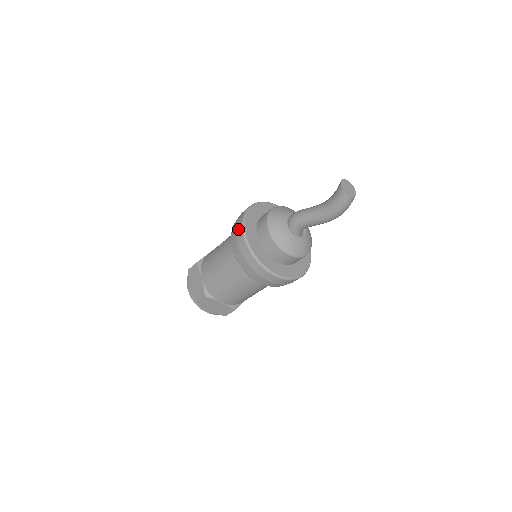
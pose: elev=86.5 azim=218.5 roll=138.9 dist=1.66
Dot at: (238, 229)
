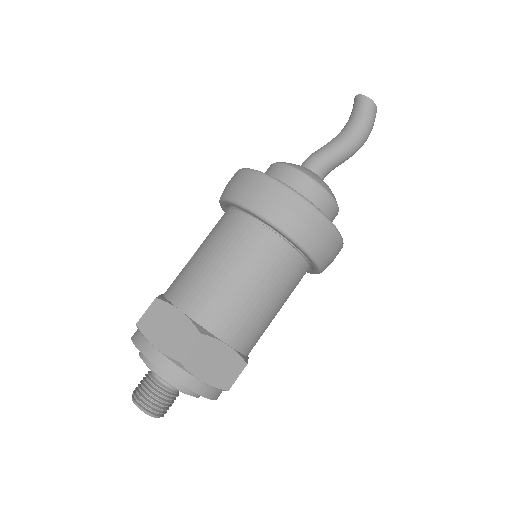
Dot at: (247, 178)
